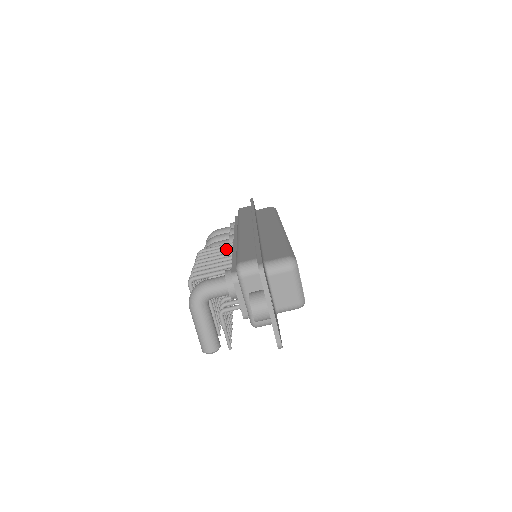
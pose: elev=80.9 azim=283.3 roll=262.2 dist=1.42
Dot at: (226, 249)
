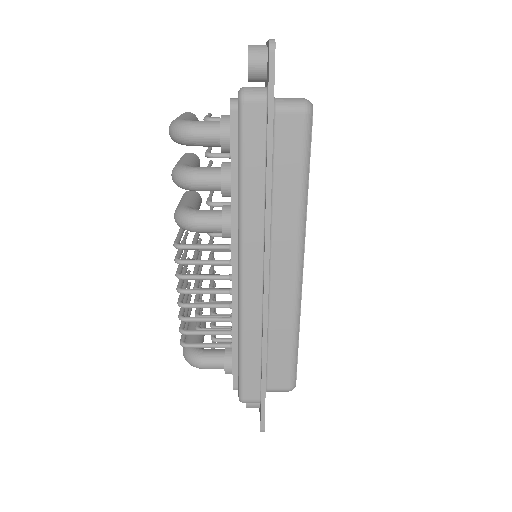
Dot at: occluded
